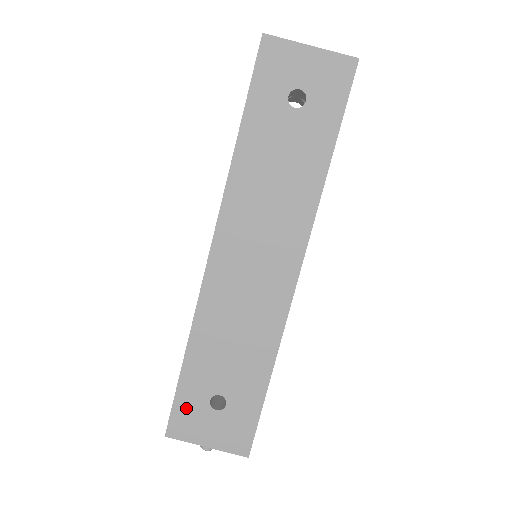
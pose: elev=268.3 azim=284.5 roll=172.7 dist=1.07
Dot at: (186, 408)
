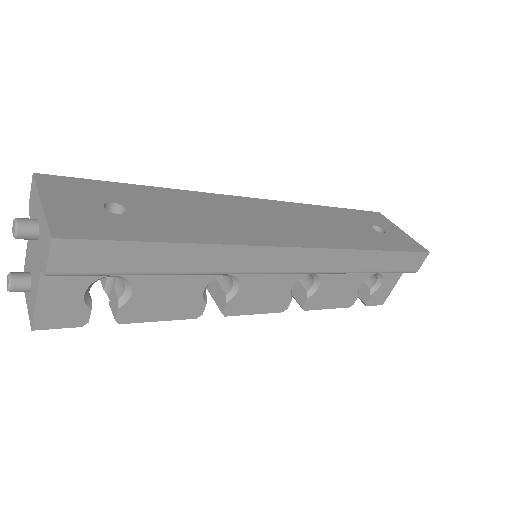
Dot at: (87, 187)
